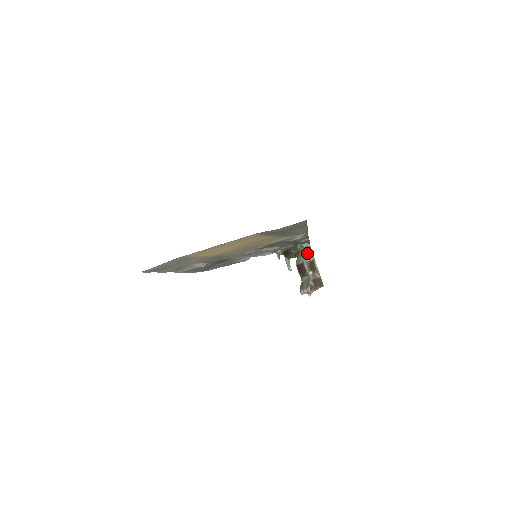
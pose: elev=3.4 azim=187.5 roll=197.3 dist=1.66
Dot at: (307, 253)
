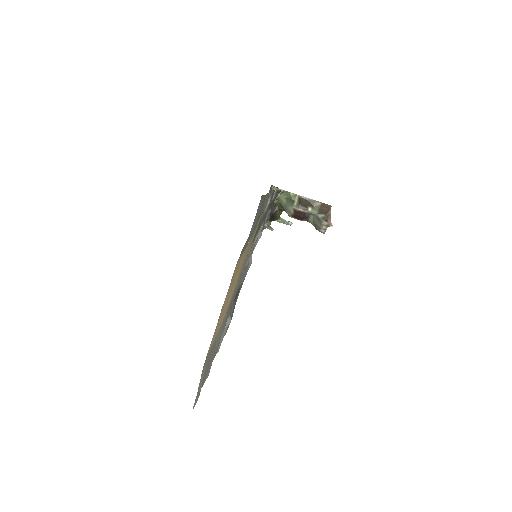
Dot at: (287, 199)
